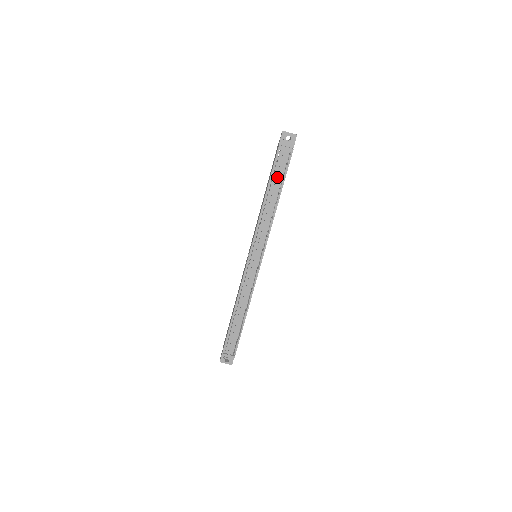
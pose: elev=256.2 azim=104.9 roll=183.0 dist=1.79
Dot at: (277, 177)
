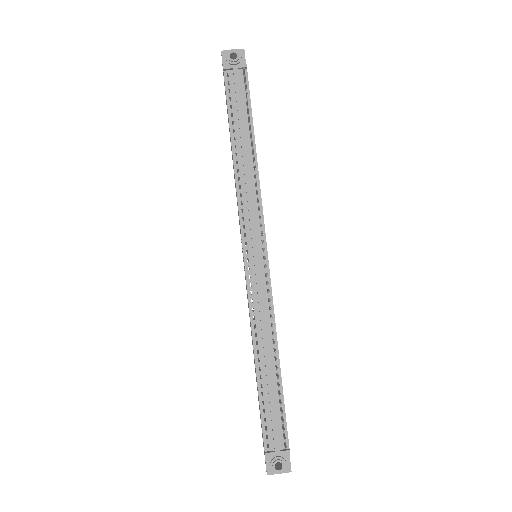
Dot at: (238, 113)
